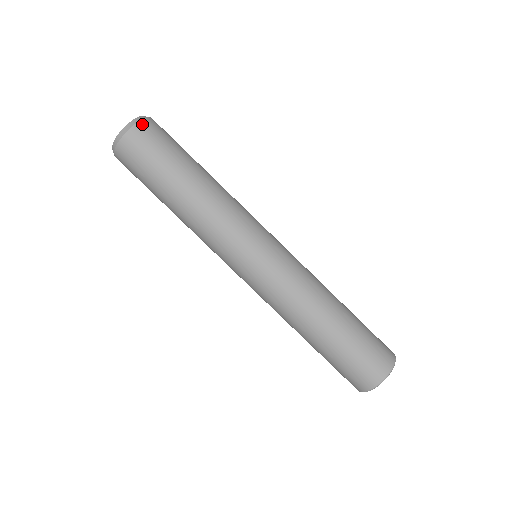
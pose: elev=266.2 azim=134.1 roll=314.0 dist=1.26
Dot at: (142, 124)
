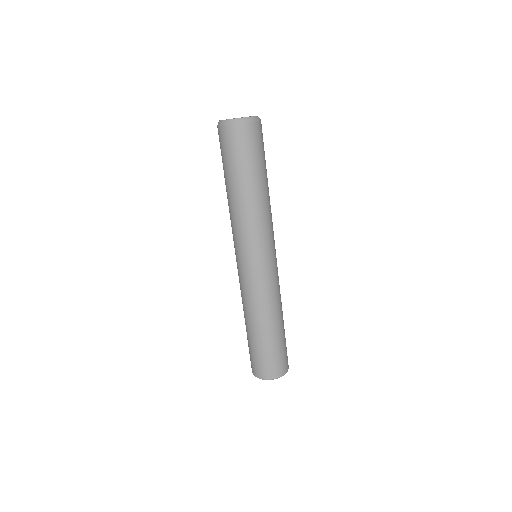
Dot at: (238, 127)
